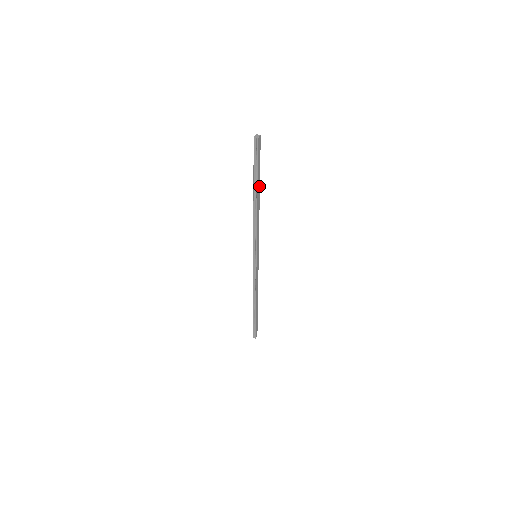
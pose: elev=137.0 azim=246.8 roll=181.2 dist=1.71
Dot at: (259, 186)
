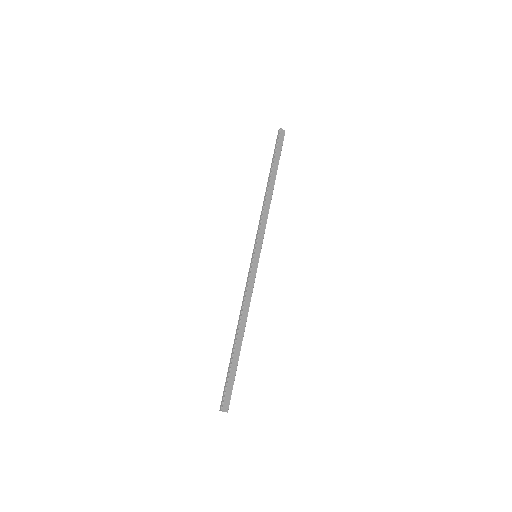
Dot at: (276, 174)
